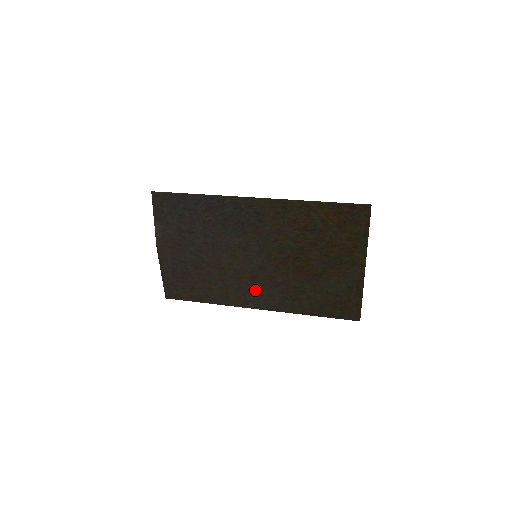
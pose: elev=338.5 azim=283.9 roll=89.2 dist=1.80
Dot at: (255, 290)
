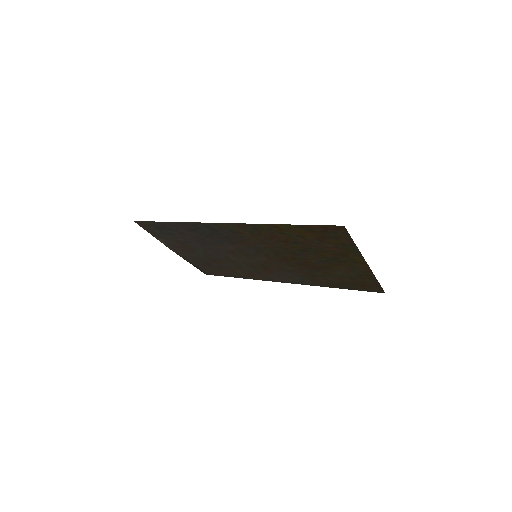
Dot at: (273, 273)
